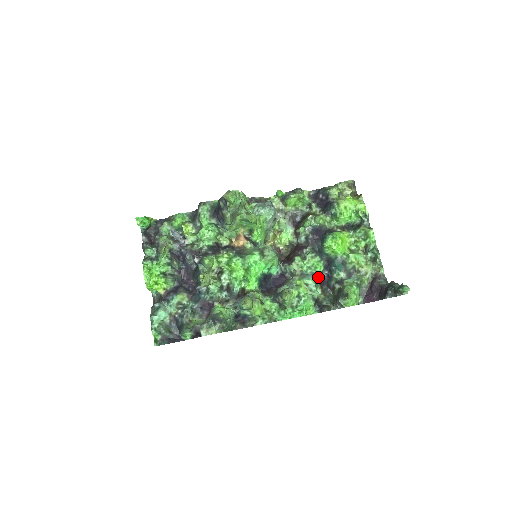
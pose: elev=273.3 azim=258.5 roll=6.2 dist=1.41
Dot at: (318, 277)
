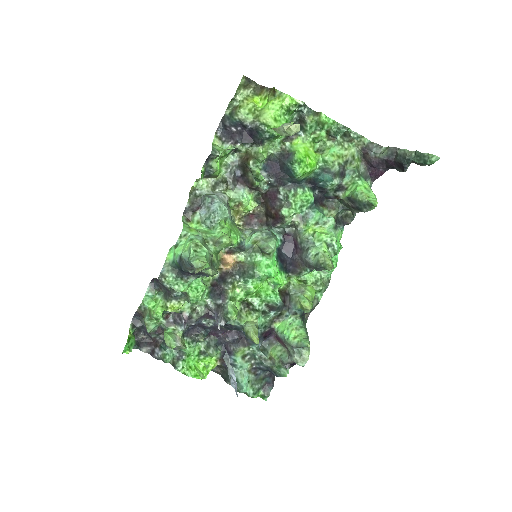
Dot at: (314, 203)
